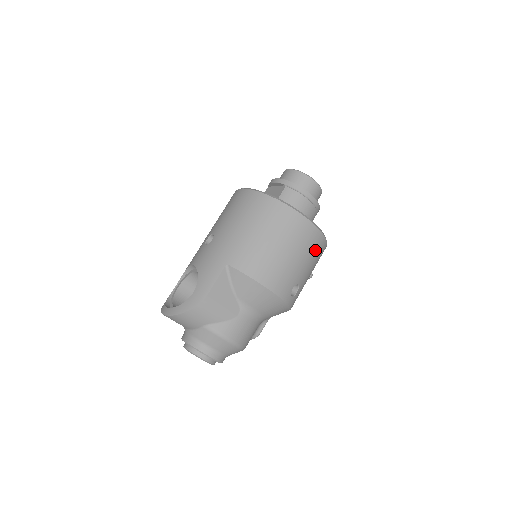
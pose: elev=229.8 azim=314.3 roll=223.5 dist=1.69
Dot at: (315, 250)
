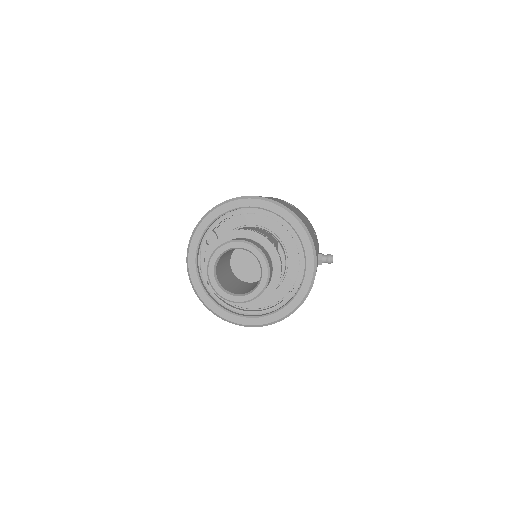
Dot at: occluded
